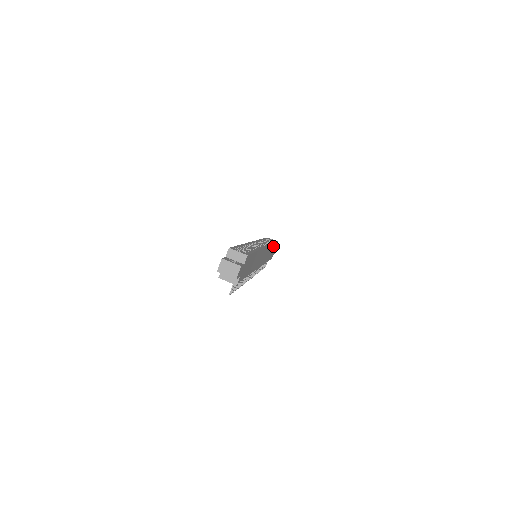
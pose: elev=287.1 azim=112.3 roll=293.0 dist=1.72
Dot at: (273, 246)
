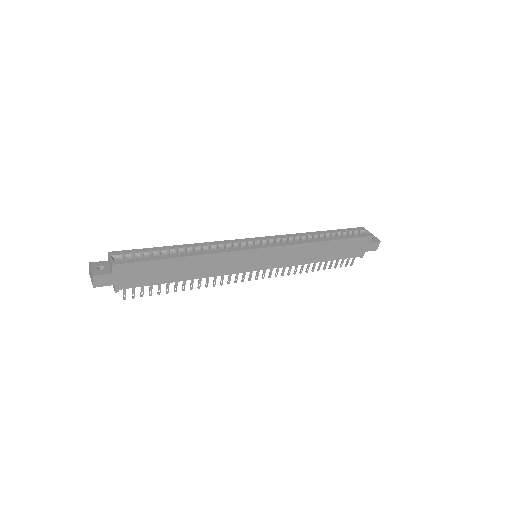
Dot at: (334, 243)
